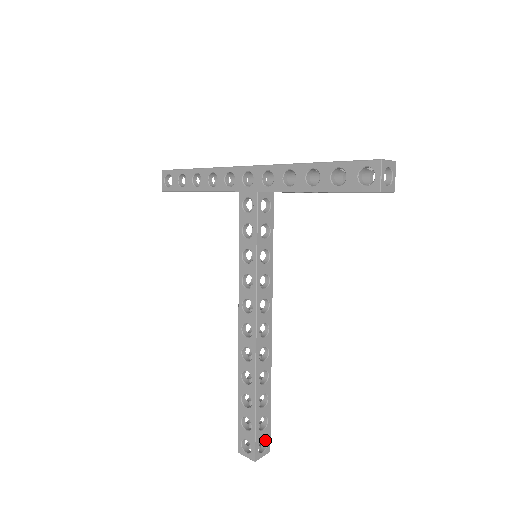
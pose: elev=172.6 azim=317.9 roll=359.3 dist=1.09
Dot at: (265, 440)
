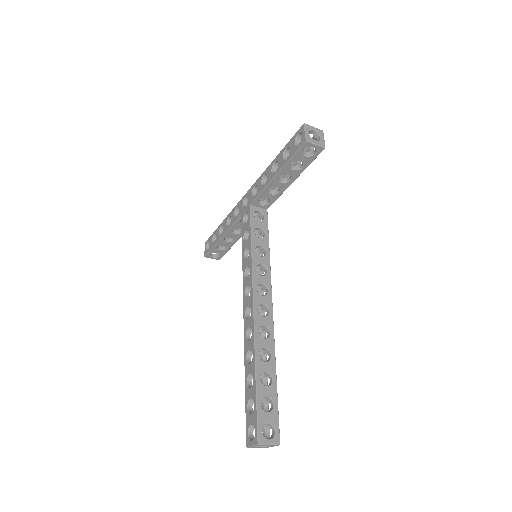
Dot at: (273, 428)
